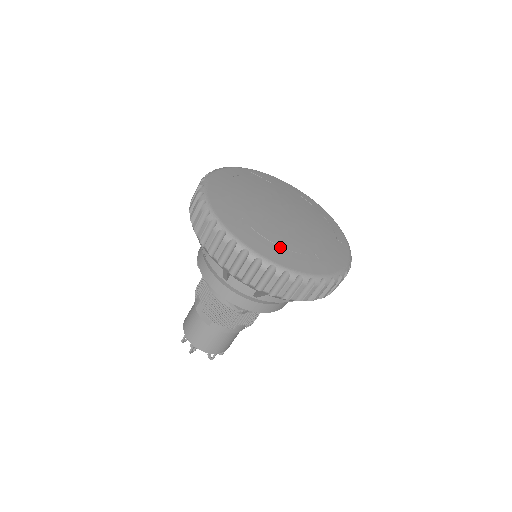
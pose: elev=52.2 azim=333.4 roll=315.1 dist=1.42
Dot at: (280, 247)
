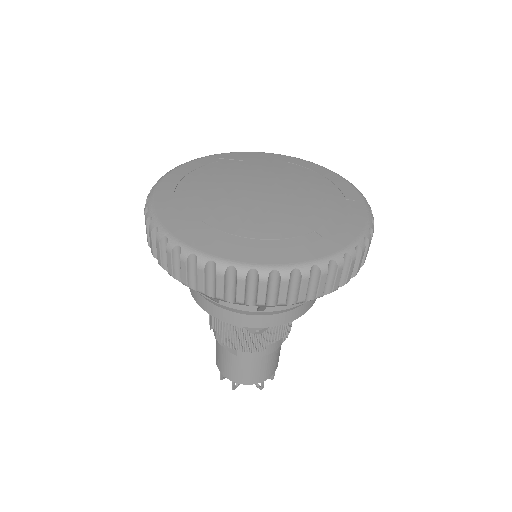
Dot at: (260, 240)
